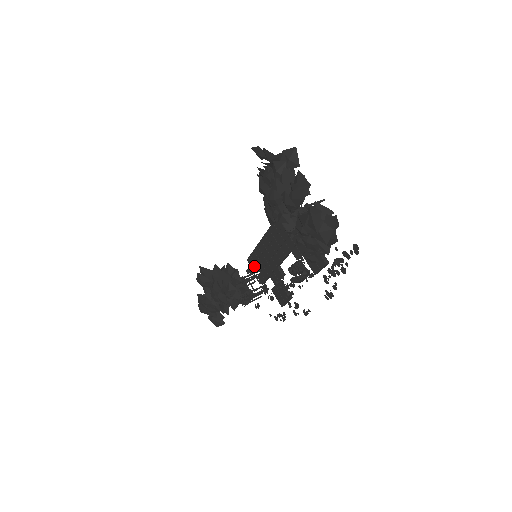
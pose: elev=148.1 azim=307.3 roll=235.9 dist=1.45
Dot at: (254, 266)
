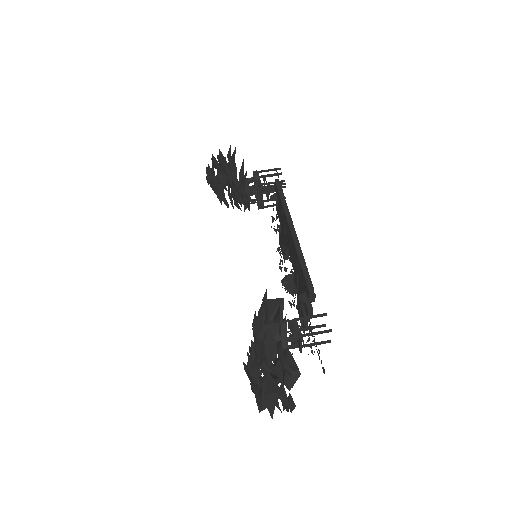
Dot at: occluded
